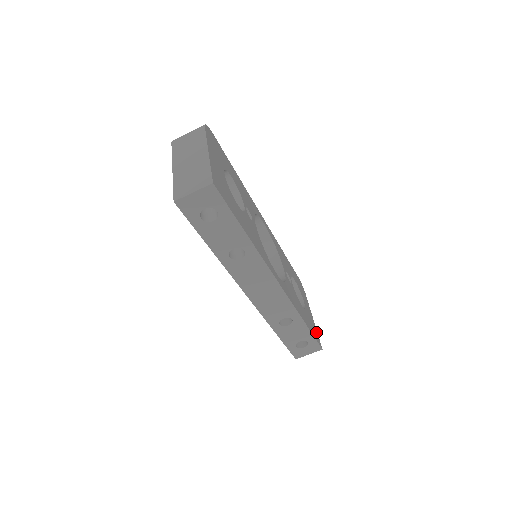
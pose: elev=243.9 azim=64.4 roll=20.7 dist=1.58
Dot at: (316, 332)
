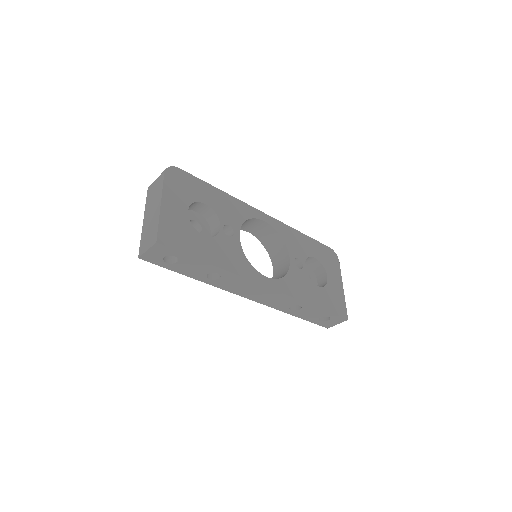
Dot at: (342, 303)
